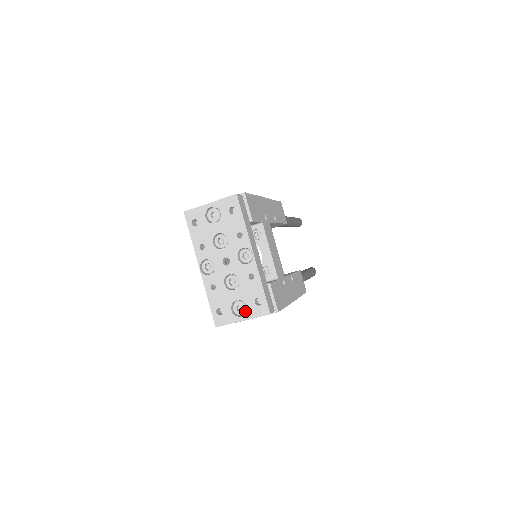
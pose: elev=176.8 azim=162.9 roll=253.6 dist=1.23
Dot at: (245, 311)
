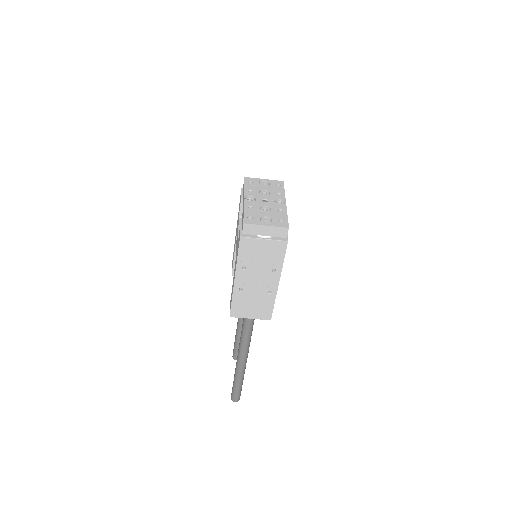
Dot at: (270, 223)
